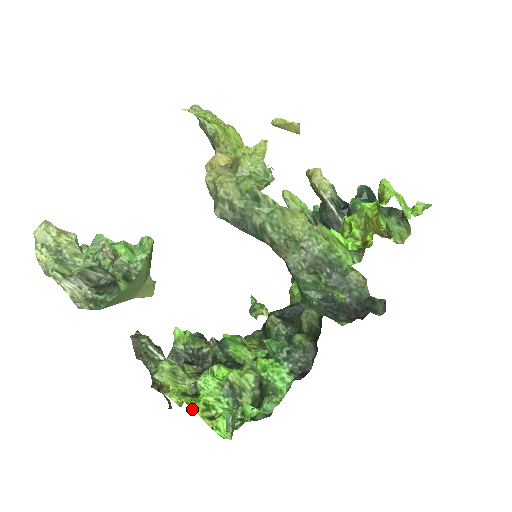
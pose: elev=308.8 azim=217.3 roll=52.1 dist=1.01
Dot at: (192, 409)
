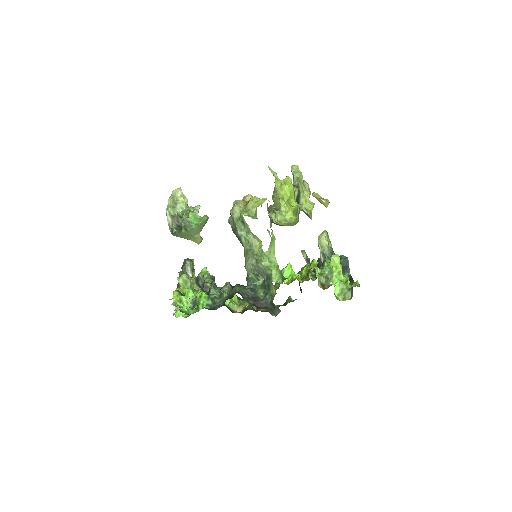
Dot at: (174, 296)
